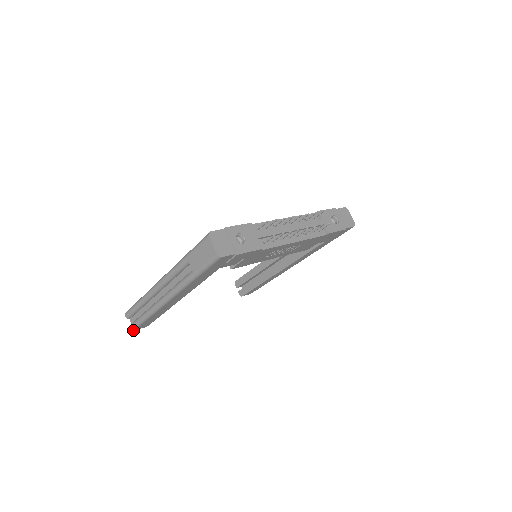
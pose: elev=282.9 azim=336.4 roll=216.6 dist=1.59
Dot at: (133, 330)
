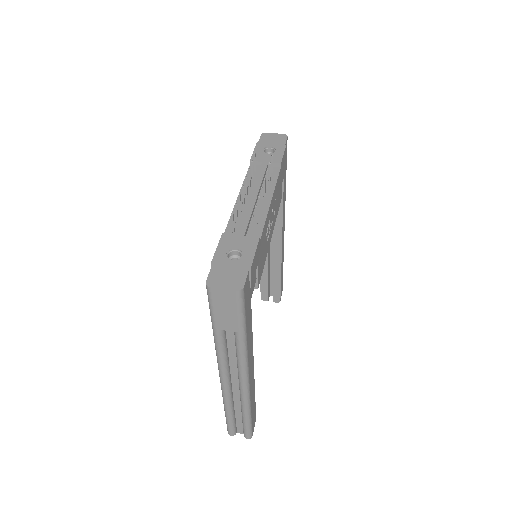
Dot at: (251, 436)
